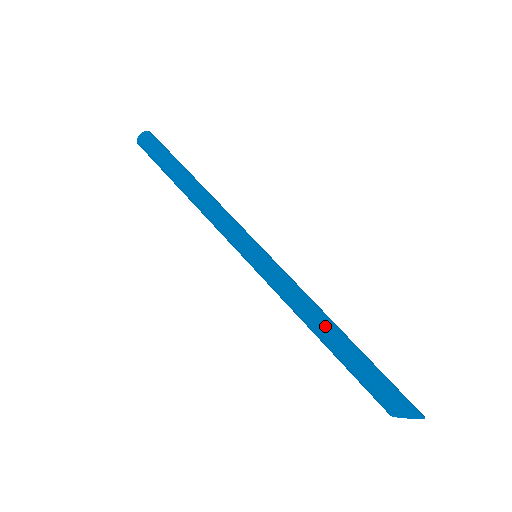
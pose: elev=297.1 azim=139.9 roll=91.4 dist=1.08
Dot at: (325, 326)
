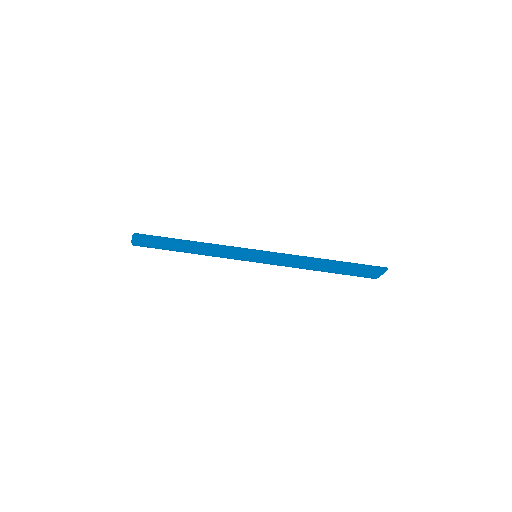
Dot at: (318, 262)
